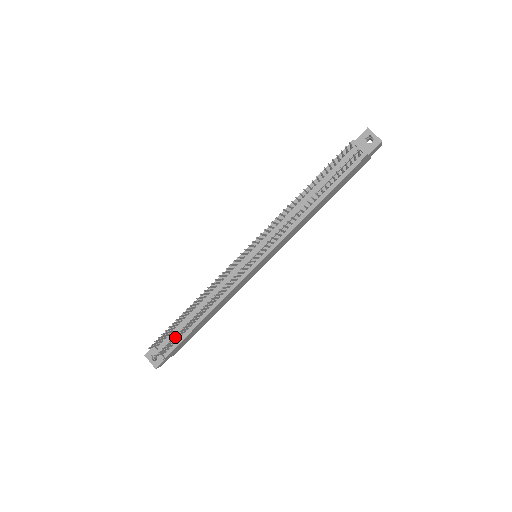
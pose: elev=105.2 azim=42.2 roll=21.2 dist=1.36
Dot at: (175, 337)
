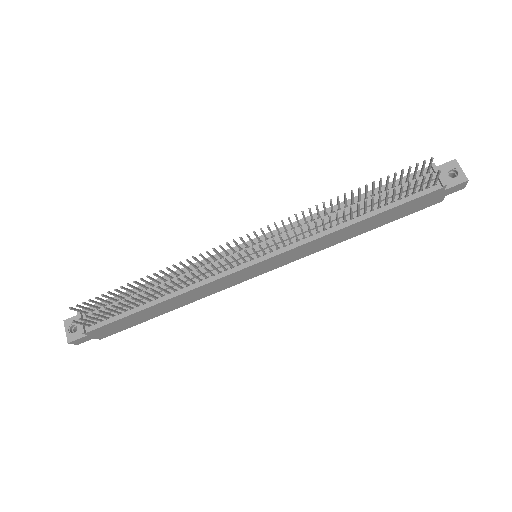
Dot at: (110, 309)
